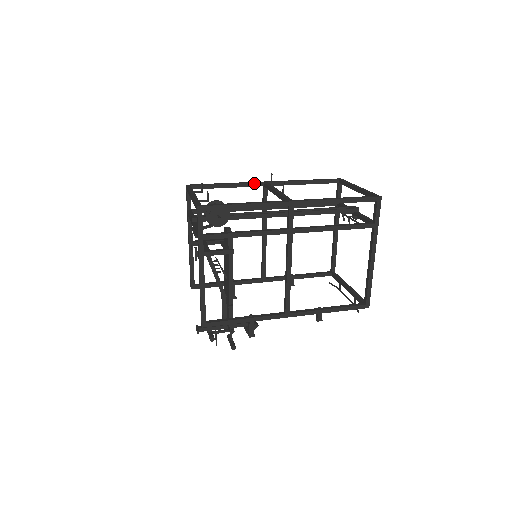
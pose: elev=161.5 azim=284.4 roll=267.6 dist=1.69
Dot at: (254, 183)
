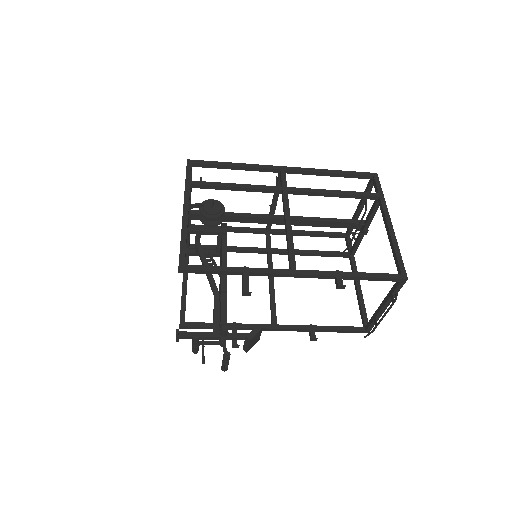
Dot at: (256, 228)
